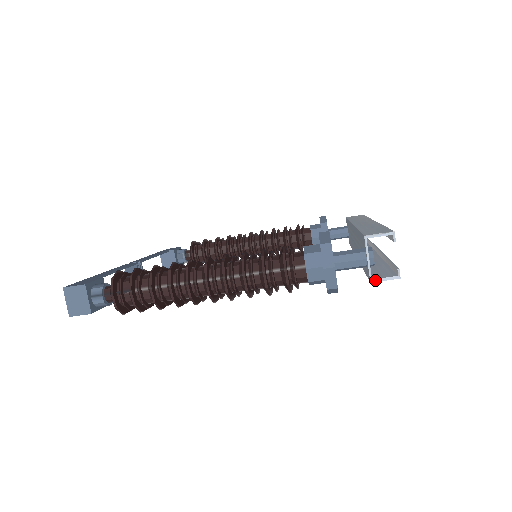
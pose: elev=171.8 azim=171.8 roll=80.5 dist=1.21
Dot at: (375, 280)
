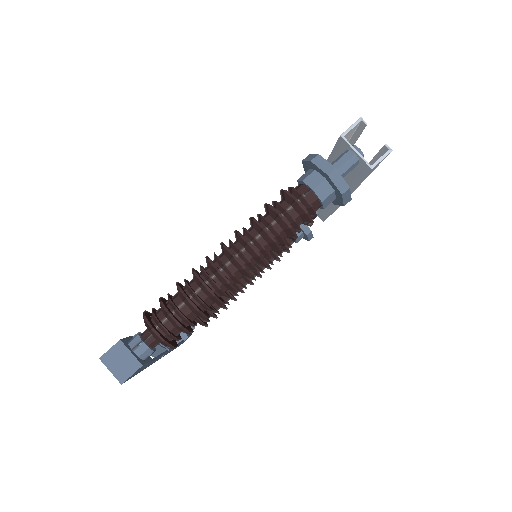
Dot at: (374, 165)
